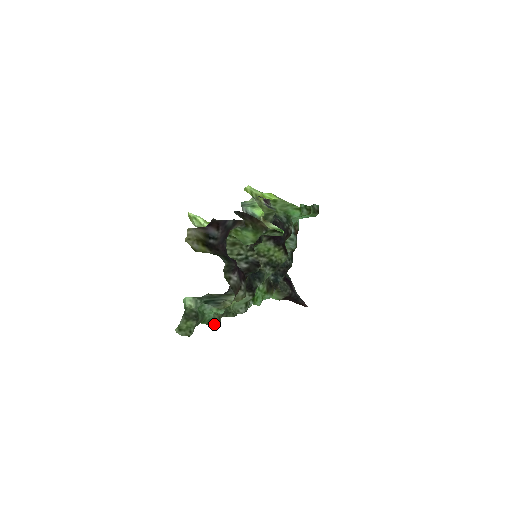
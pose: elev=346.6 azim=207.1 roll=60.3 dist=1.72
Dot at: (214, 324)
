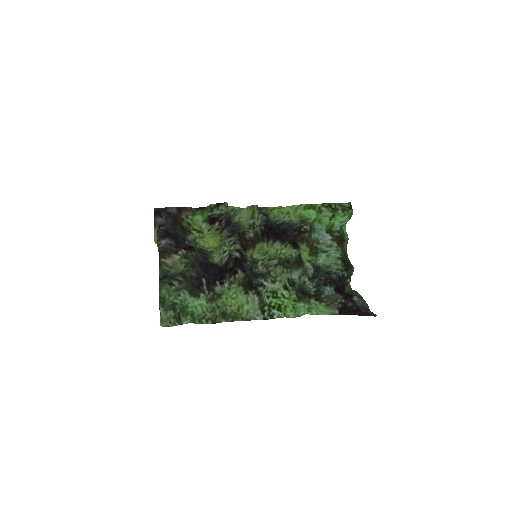
Dot at: (207, 321)
